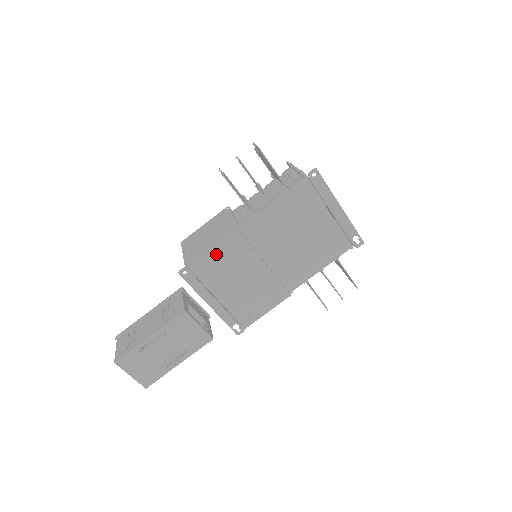
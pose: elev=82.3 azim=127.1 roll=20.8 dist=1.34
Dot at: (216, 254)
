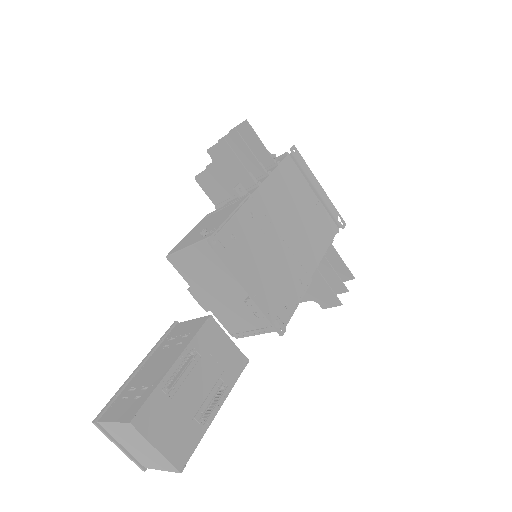
Dot at: (238, 222)
